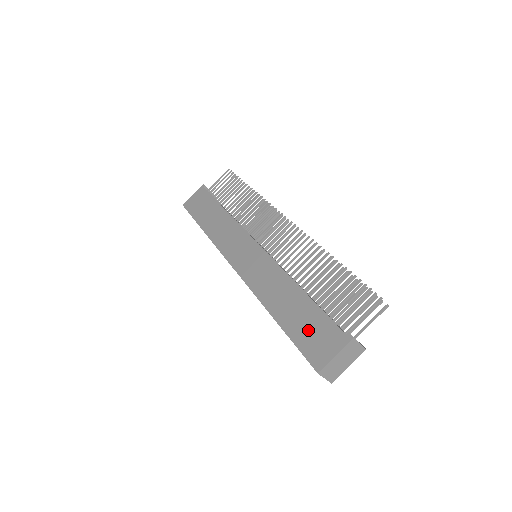
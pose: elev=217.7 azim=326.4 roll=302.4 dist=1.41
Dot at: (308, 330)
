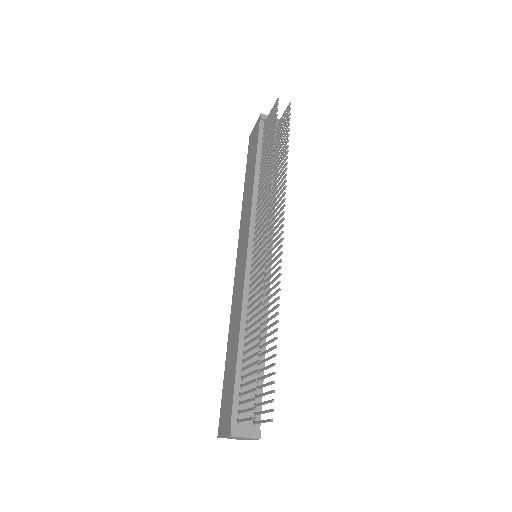
Dot at: (227, 392)
